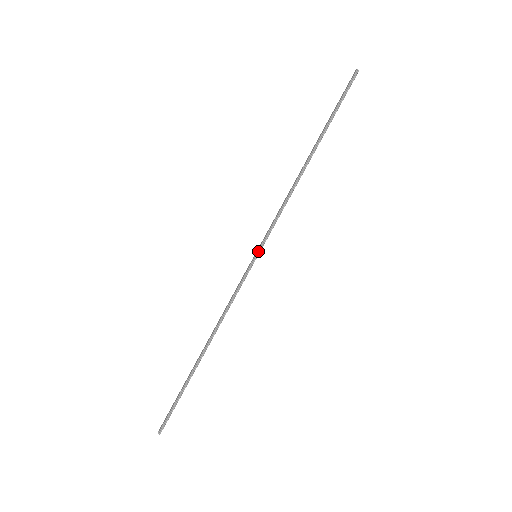
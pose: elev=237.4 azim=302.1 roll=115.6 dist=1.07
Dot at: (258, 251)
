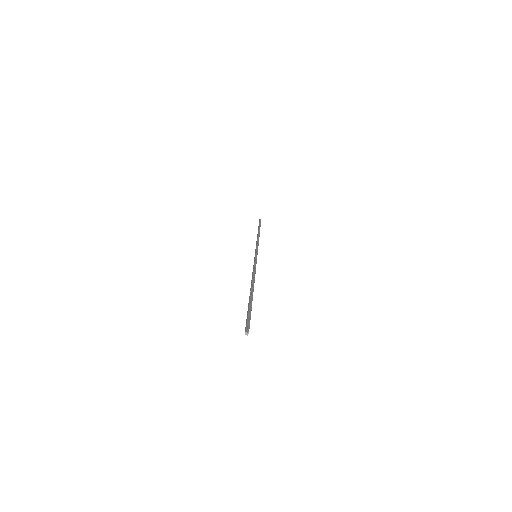
Dot at: (256, 254)
